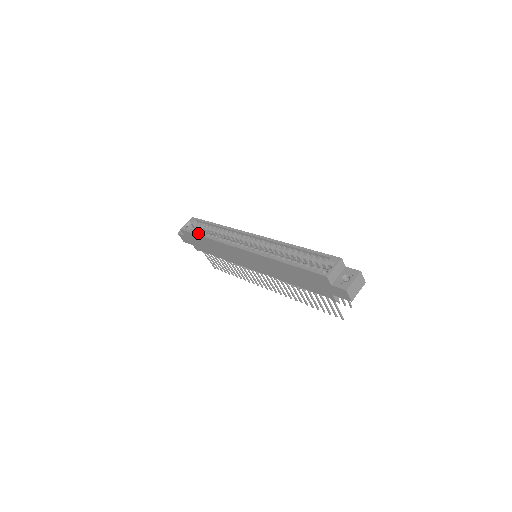
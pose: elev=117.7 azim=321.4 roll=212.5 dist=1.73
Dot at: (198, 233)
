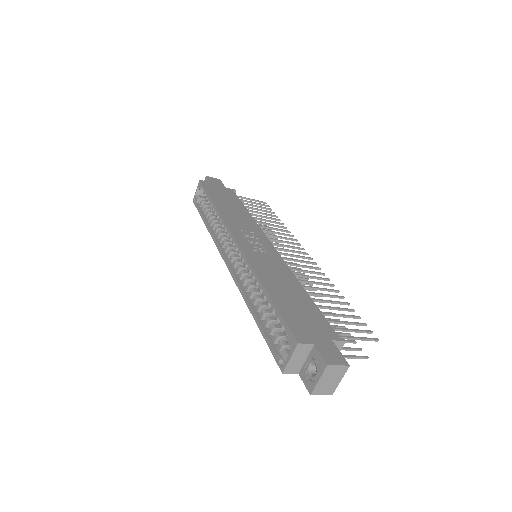
Dot at: (202, 216)
